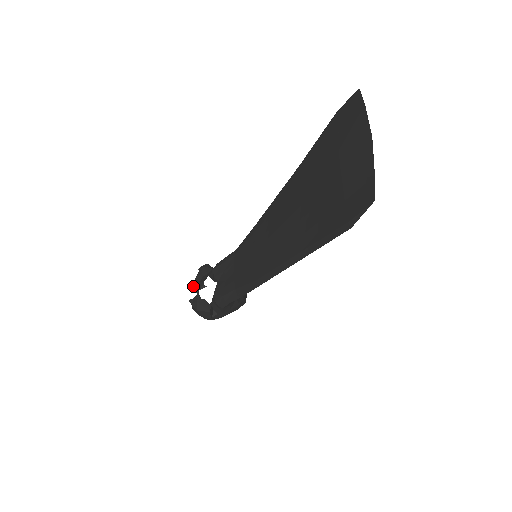
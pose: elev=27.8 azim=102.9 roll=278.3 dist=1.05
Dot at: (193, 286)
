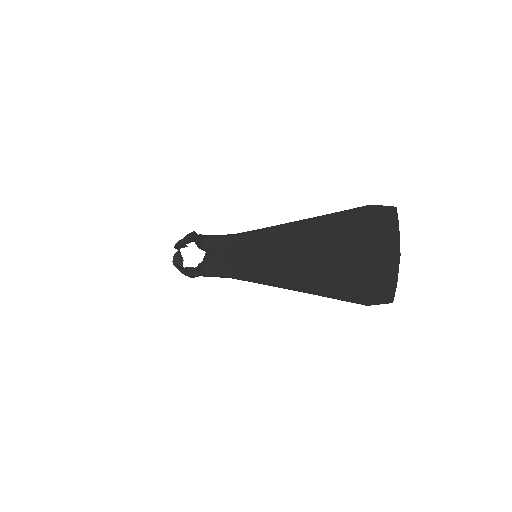
Dot at: (177, 246)
